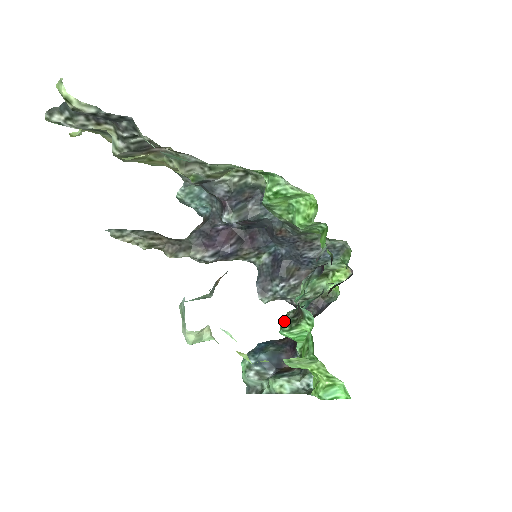
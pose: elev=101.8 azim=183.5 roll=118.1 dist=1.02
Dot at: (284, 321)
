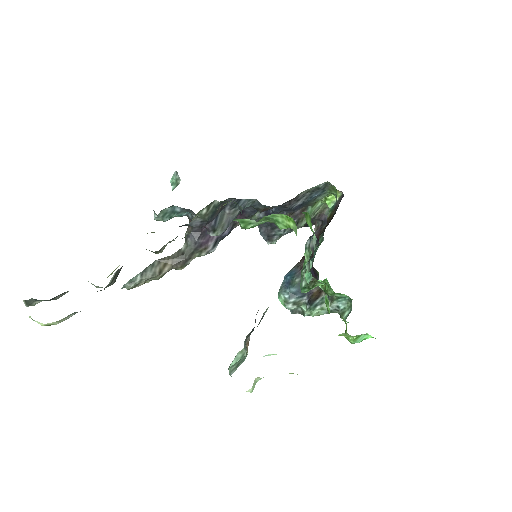
Dot at: (301, 277)
